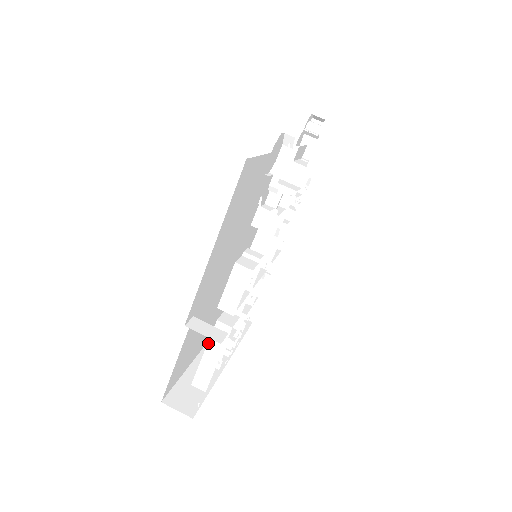
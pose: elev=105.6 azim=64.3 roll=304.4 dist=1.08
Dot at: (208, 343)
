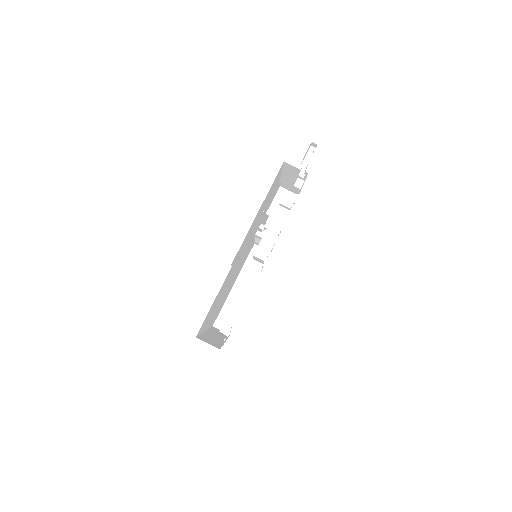
Dot at: (236, 291)
